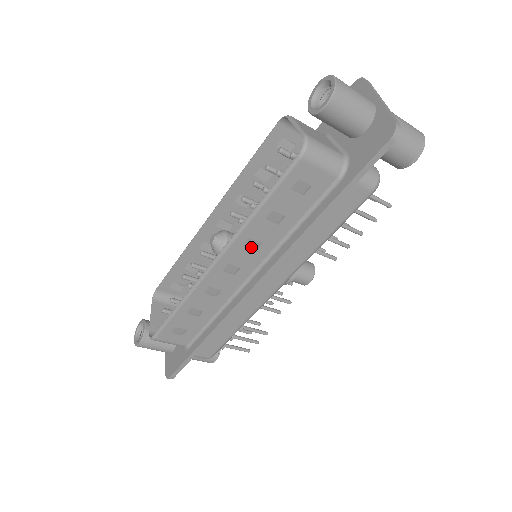
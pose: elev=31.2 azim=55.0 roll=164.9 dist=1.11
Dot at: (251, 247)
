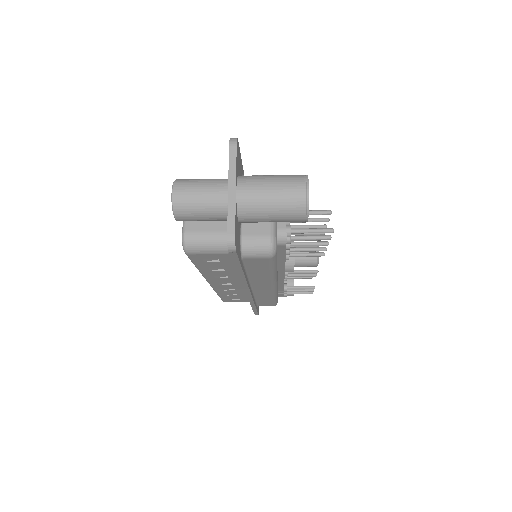
Dot at: (224, 276)
